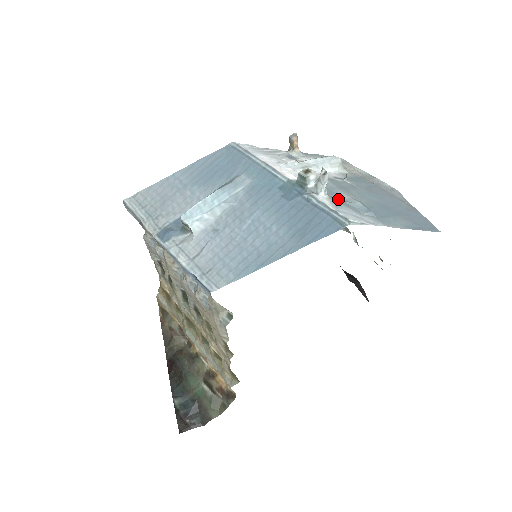
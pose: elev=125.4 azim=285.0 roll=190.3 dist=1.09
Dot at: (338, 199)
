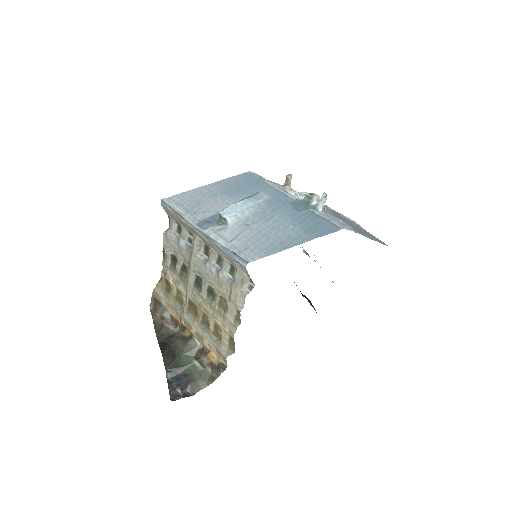
Dot at: occluded
